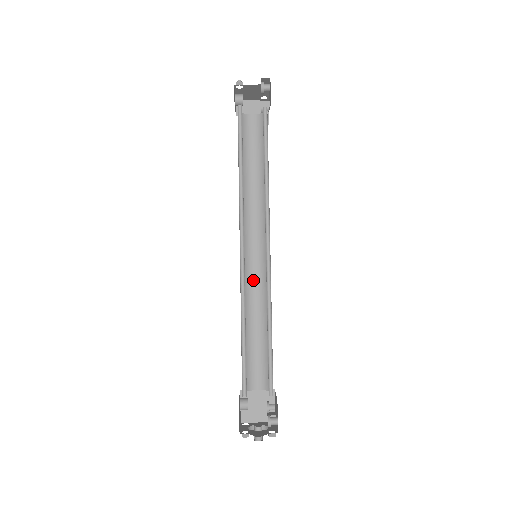
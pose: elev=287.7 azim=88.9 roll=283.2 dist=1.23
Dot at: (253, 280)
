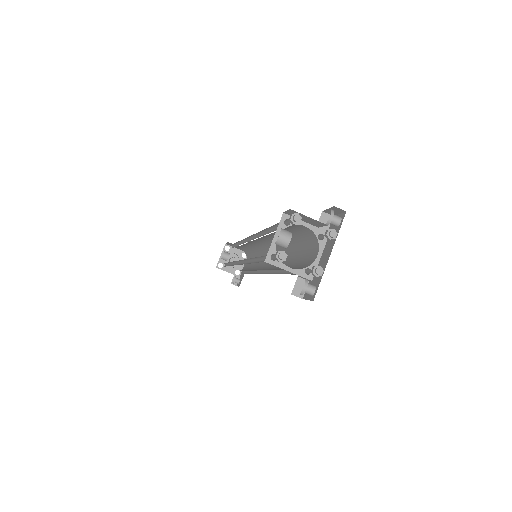
Dot at: (254, 243)
